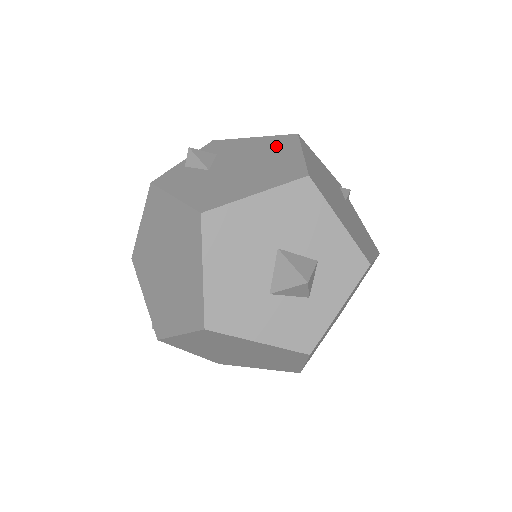
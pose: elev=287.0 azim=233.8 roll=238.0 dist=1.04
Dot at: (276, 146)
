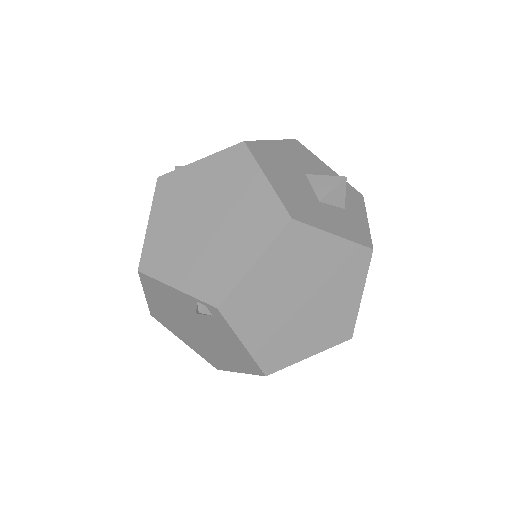
Dot at: occluded
